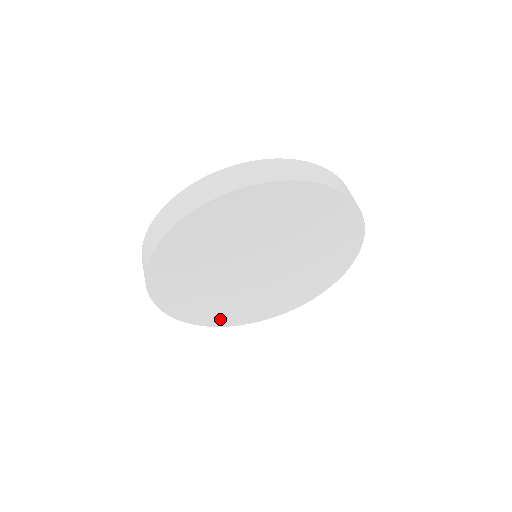
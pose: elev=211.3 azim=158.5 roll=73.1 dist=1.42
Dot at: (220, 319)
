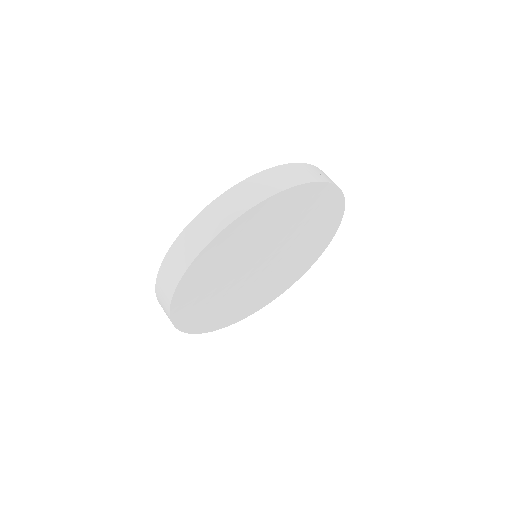
Dot at: (187, 314)
